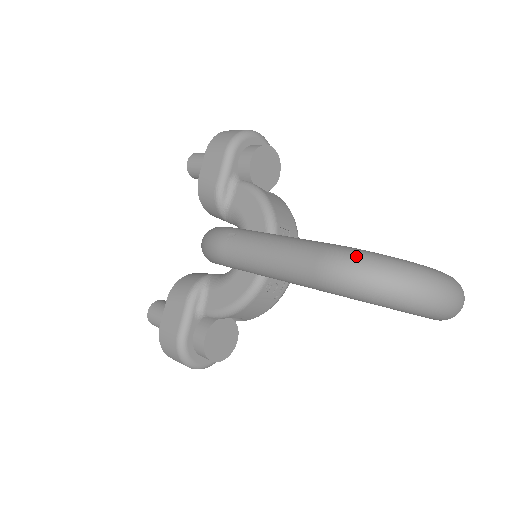
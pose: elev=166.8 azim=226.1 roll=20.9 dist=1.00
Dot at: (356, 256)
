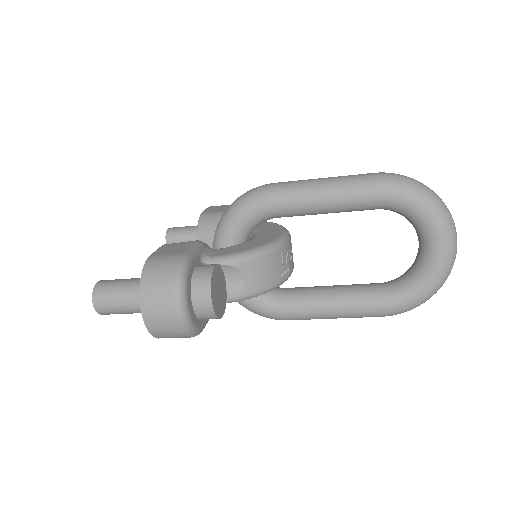
Dot at: occluded
